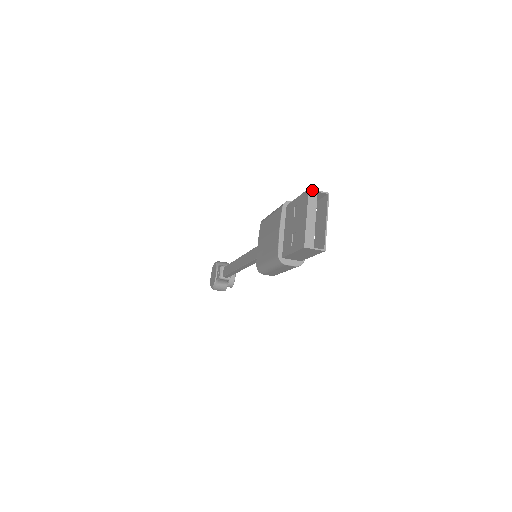
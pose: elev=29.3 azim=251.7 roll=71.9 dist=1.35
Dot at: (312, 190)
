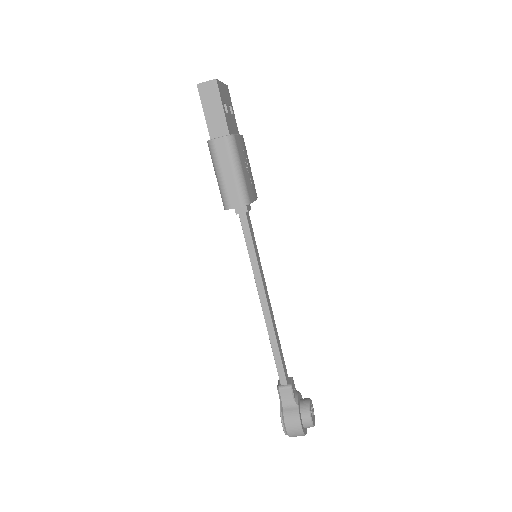
Dot at: occluded
